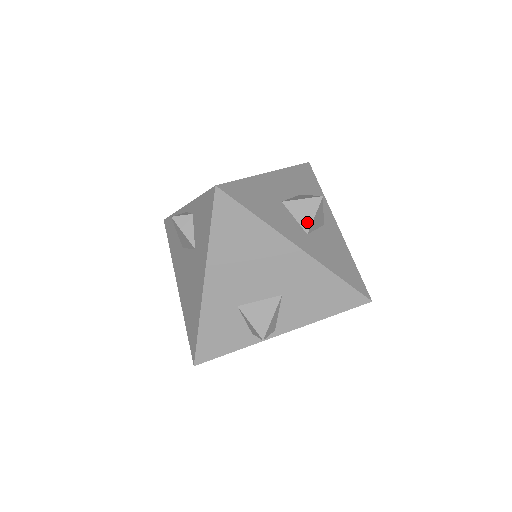
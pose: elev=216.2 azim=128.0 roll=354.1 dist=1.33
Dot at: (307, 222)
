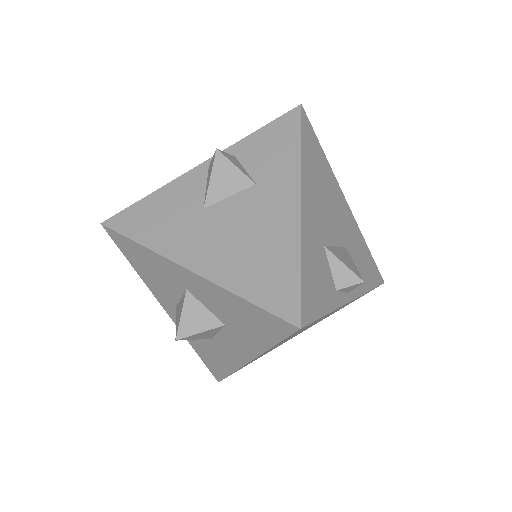
Dot at: occluded
